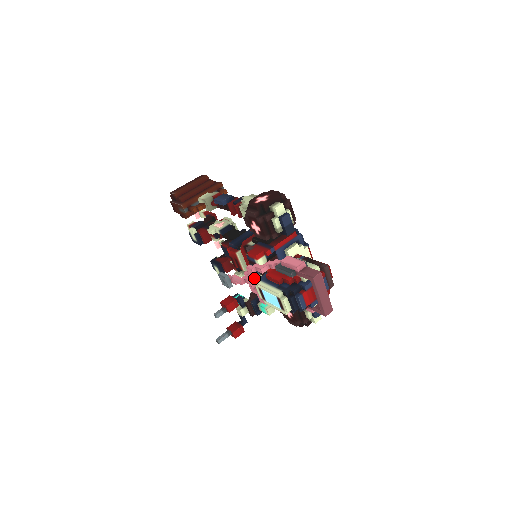
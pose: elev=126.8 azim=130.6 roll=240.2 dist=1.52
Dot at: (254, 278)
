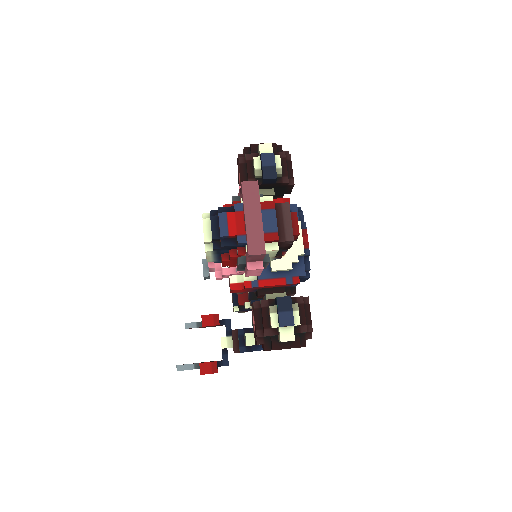
Dot at: occluded
